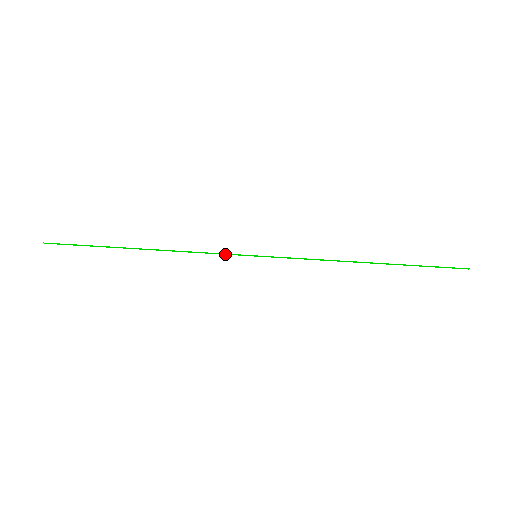
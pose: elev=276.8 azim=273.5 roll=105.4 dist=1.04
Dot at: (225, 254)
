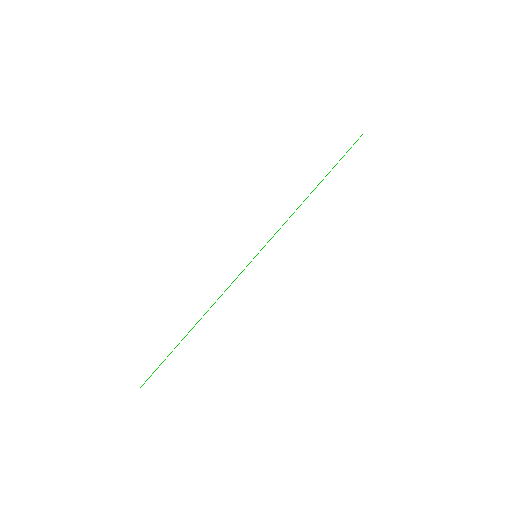
Dot at: (239, 274)
